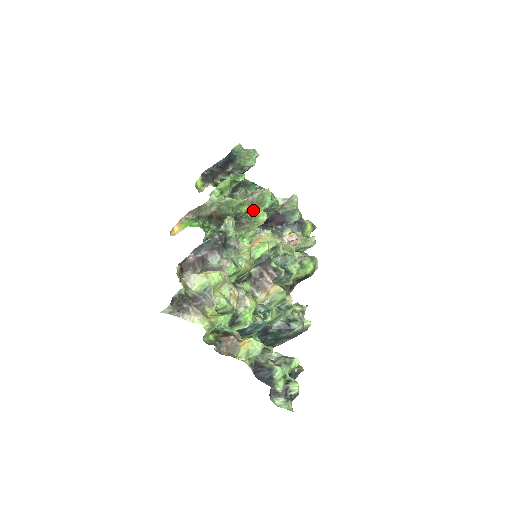
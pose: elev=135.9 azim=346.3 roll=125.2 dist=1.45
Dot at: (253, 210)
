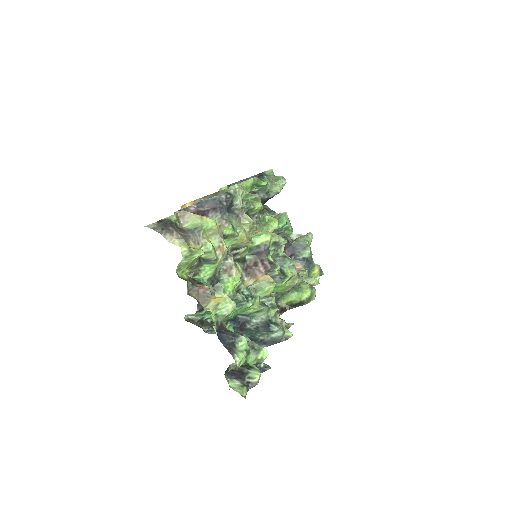
Dot at: (266, 215)
